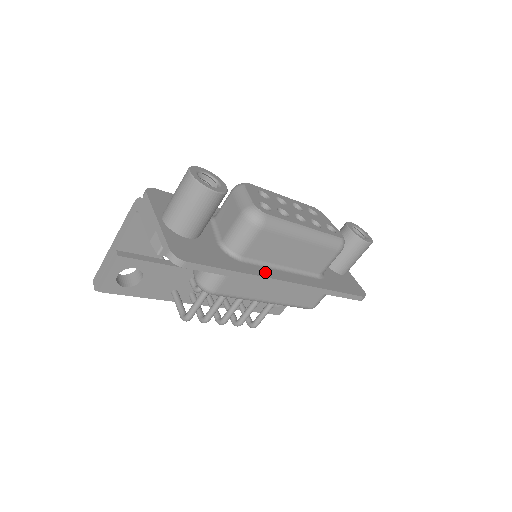
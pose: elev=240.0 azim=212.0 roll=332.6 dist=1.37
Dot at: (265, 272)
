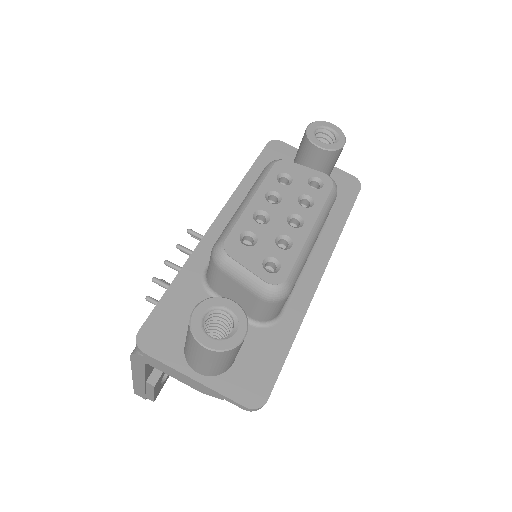
Dot at: (302, 298)
